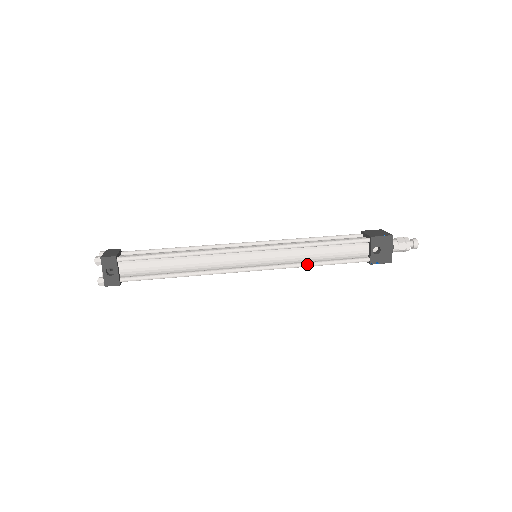
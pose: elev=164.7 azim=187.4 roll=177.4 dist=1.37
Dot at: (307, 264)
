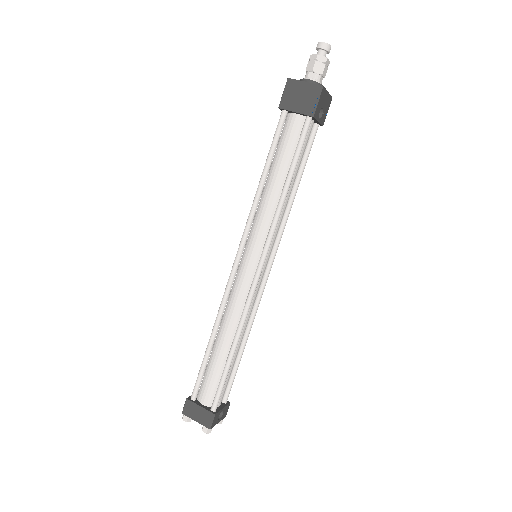
Dot at: (292, 203)
